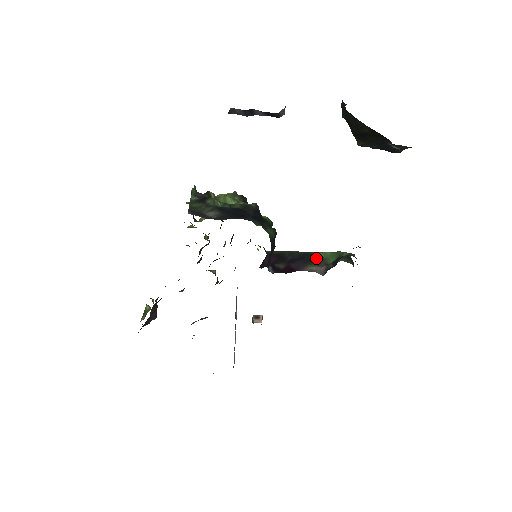
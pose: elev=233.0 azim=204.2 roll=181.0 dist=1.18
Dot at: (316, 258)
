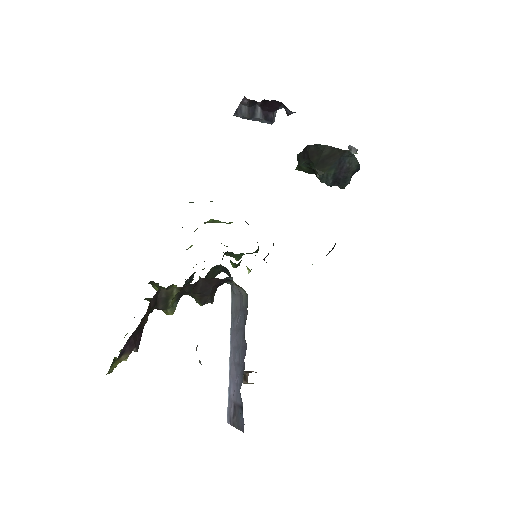
Dot at: occluded
